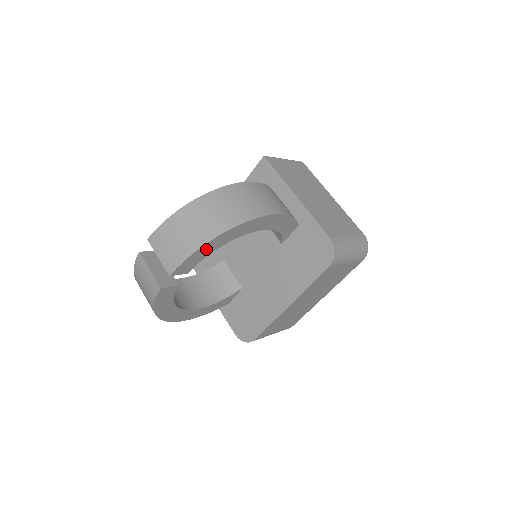
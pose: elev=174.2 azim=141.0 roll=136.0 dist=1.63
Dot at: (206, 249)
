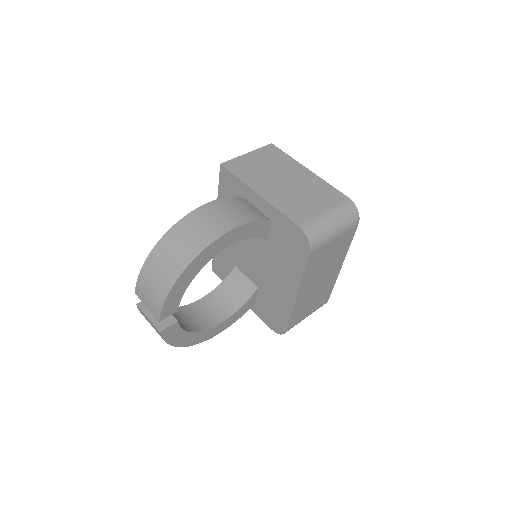
Dot at: (178, 289)
